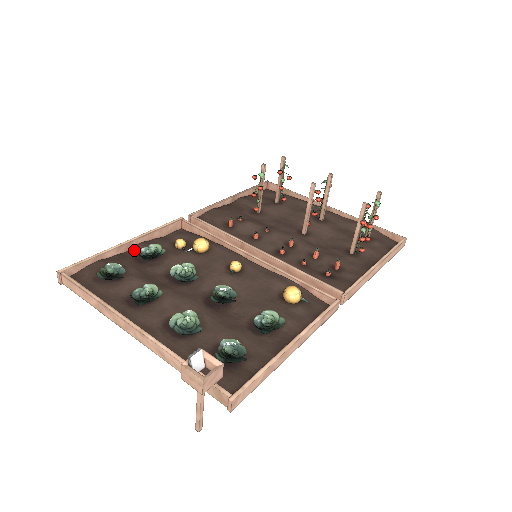
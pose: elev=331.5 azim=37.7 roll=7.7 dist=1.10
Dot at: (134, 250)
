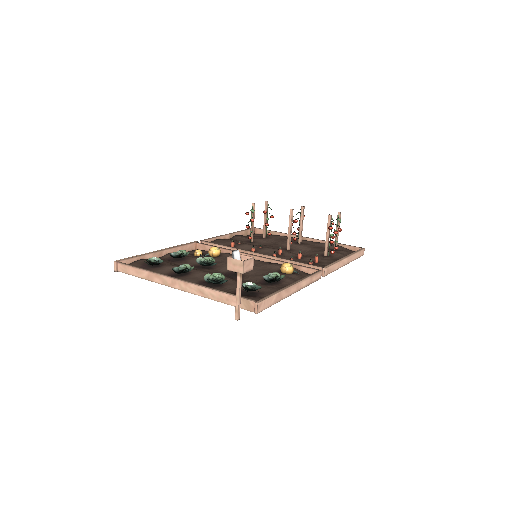
Dot at: (165, 257)
